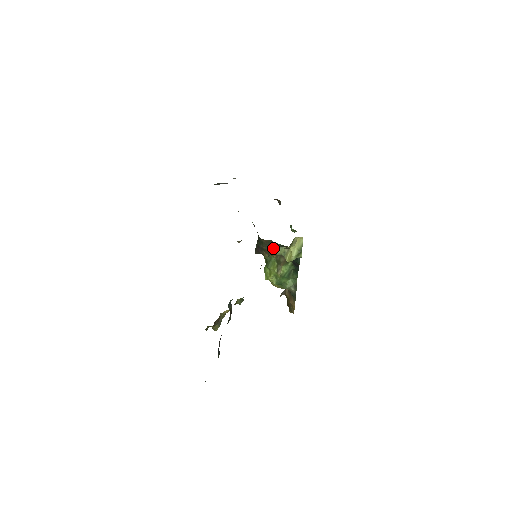
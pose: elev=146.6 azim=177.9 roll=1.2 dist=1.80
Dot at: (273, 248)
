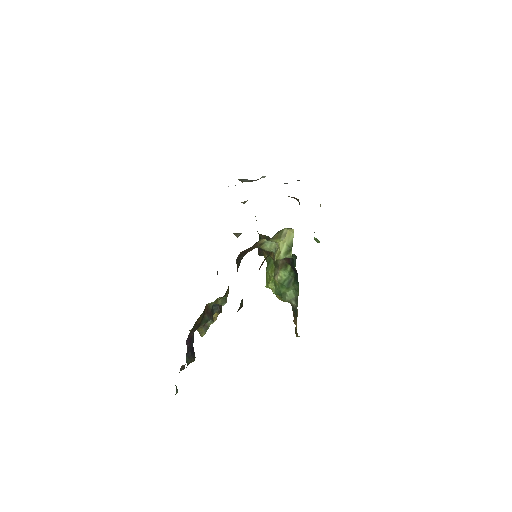
Dot at: occluded
